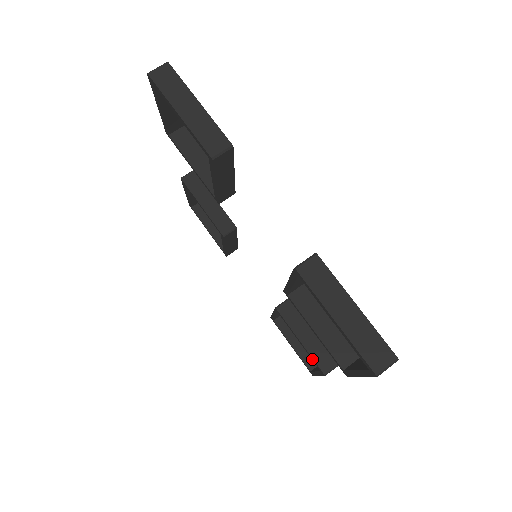
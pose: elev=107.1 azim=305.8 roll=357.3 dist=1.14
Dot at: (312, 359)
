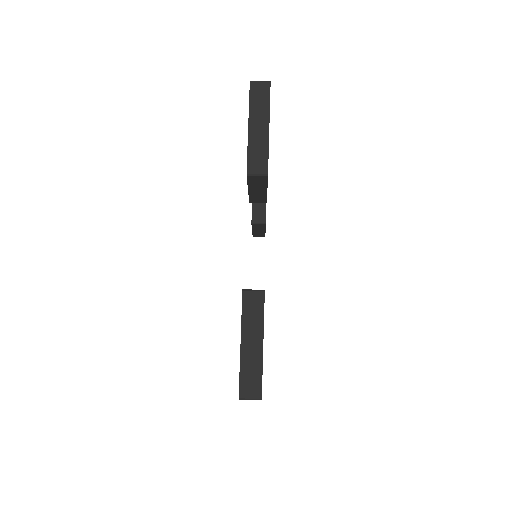
Dot at: occluded
